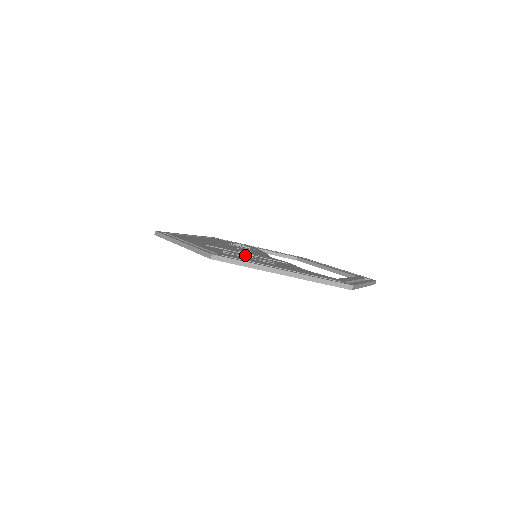
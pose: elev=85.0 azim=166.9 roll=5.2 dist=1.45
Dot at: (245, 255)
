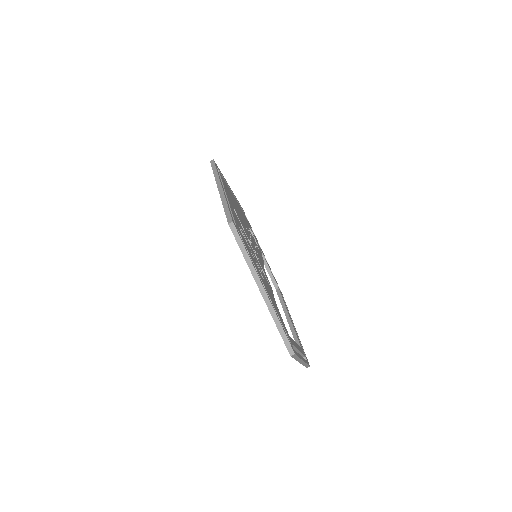
Dot at: occluded
